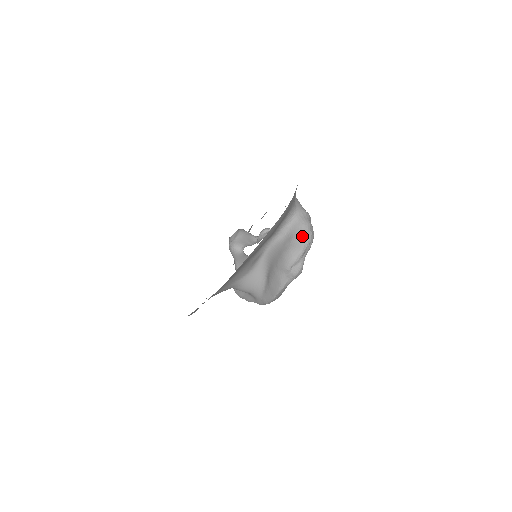
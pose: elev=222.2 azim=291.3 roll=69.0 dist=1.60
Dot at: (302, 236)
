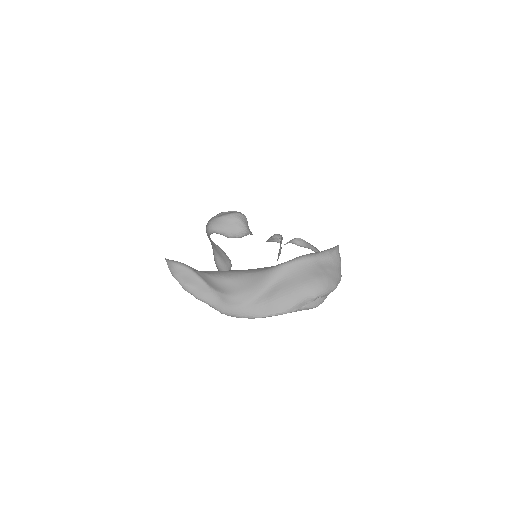
Dot at: (339, 272)
